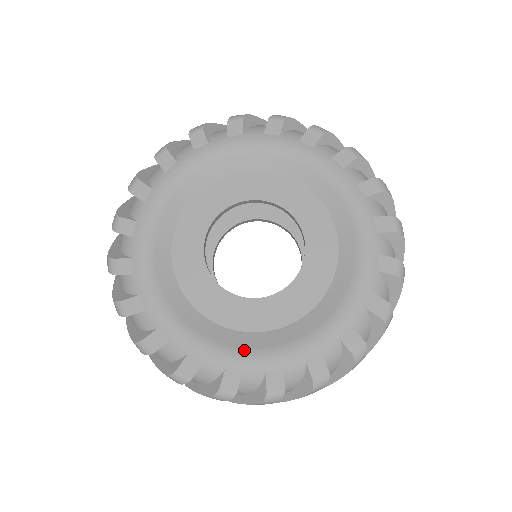
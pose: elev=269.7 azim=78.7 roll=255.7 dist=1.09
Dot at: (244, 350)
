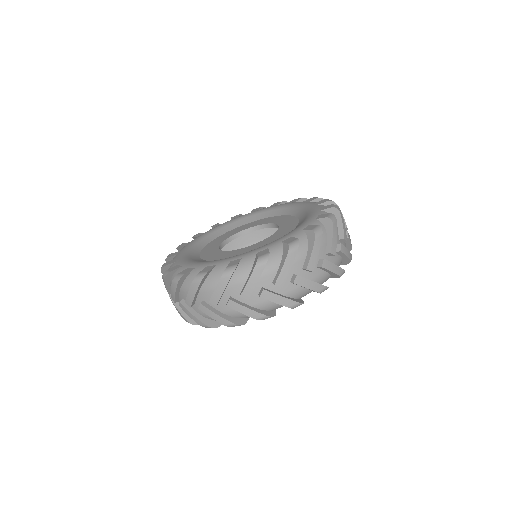
Dot at: (264, 245)
